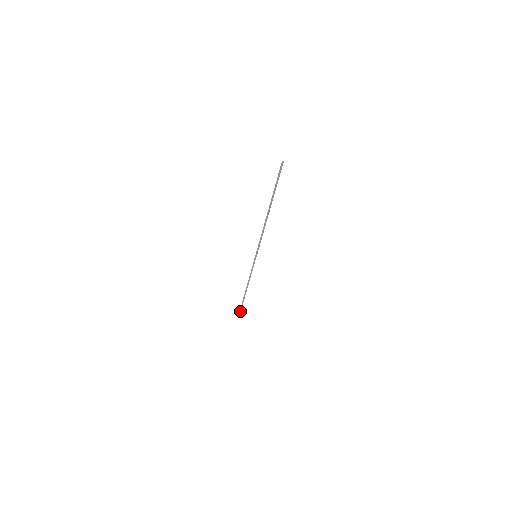
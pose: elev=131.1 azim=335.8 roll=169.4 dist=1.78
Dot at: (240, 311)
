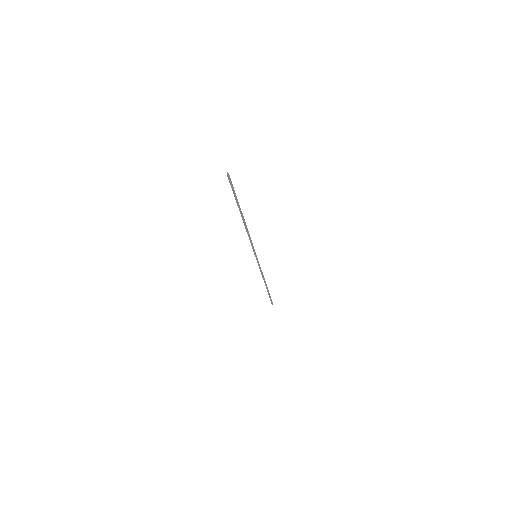
Dot at: (271, 301)
